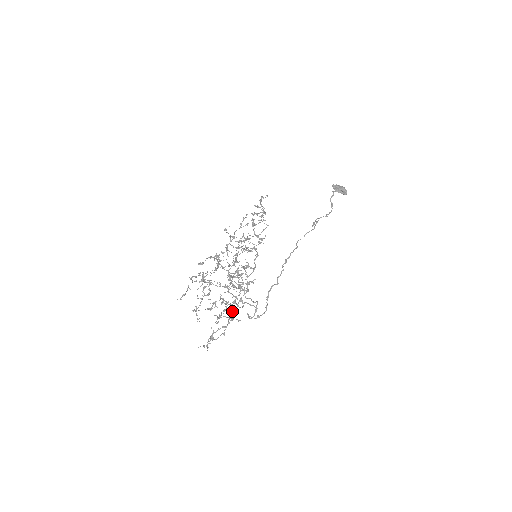
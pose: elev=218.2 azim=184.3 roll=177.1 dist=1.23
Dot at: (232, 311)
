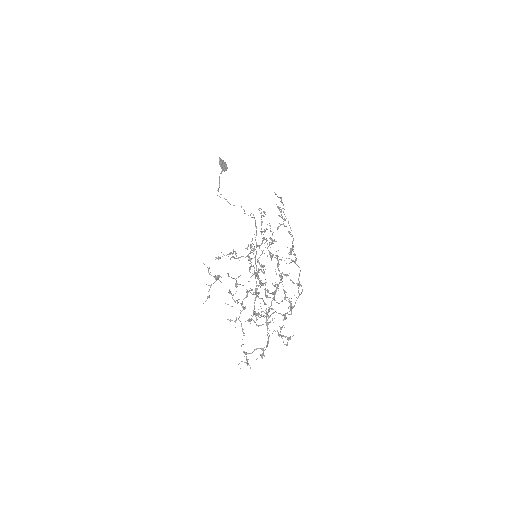
Dot at: occluded
